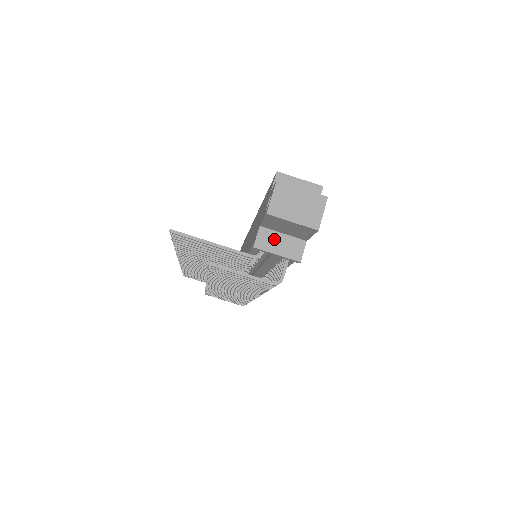
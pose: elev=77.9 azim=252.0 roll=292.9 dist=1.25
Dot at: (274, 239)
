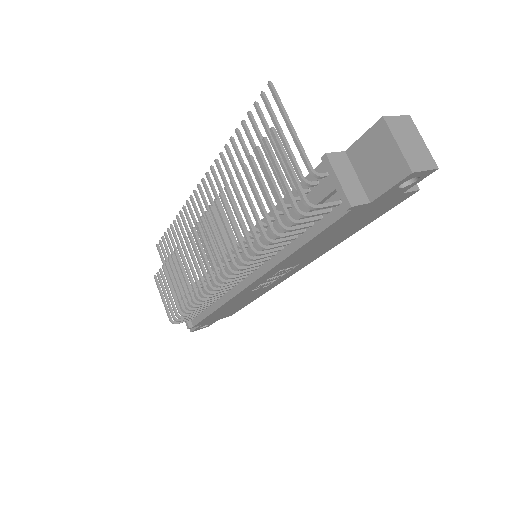
Dot at: (347, 170)
